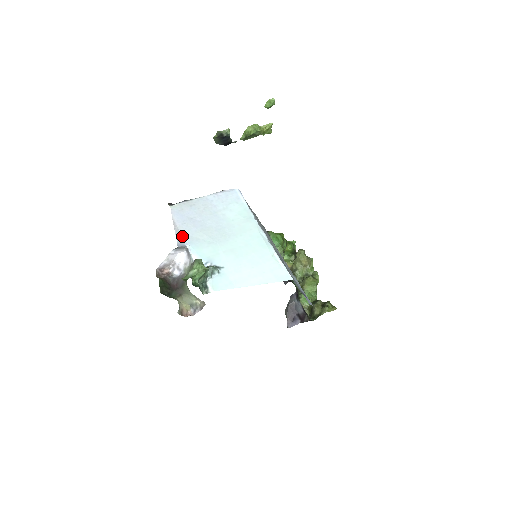
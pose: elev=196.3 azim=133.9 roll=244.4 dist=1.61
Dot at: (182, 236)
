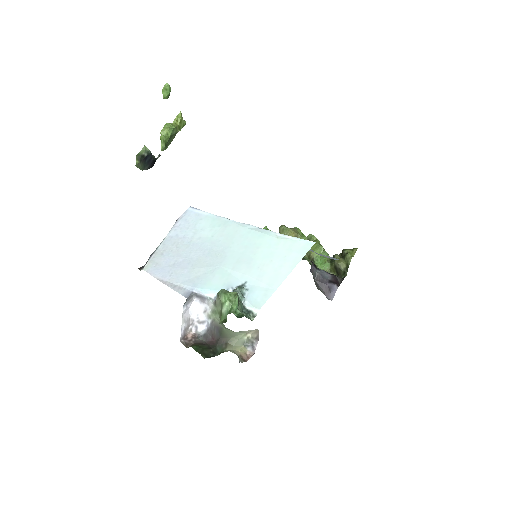
Dot at: (181, 286)
